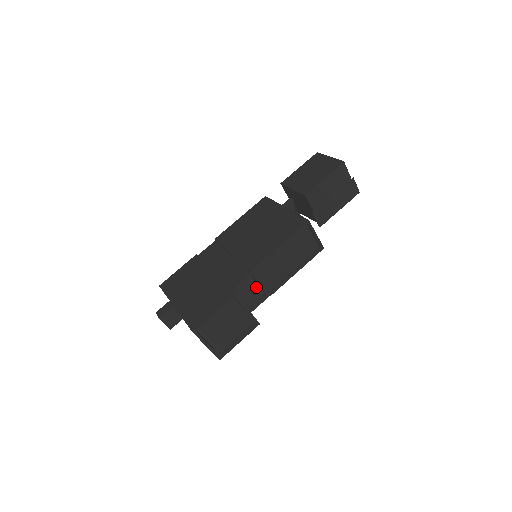
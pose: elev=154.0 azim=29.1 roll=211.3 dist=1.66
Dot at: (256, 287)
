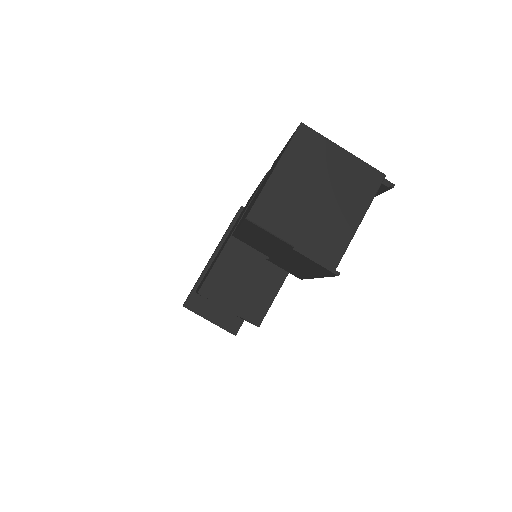
Dot at: occluded
